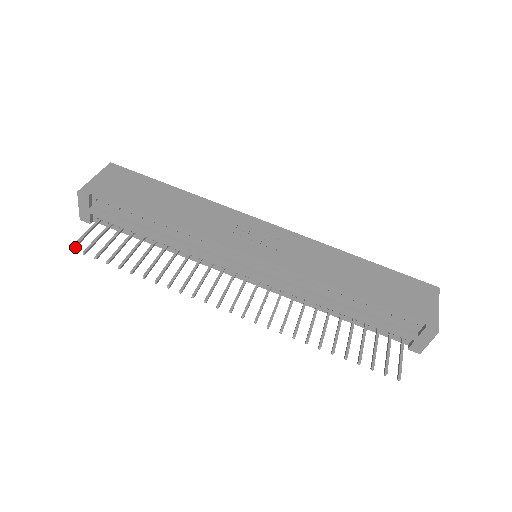
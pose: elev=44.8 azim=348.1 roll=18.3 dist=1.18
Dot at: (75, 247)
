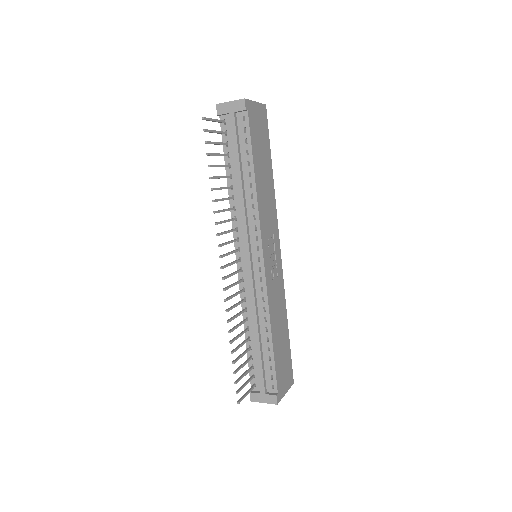
Dot at: (204, 119)
